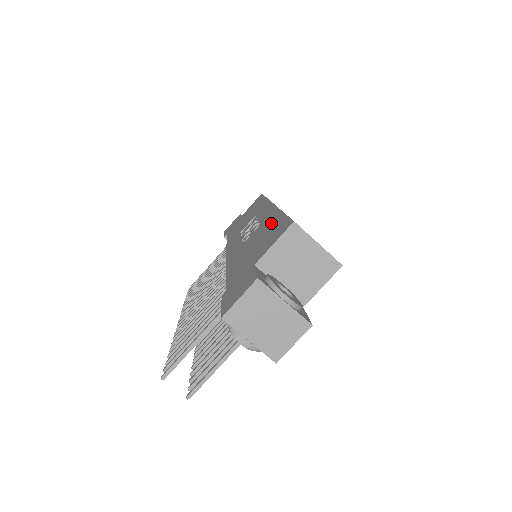
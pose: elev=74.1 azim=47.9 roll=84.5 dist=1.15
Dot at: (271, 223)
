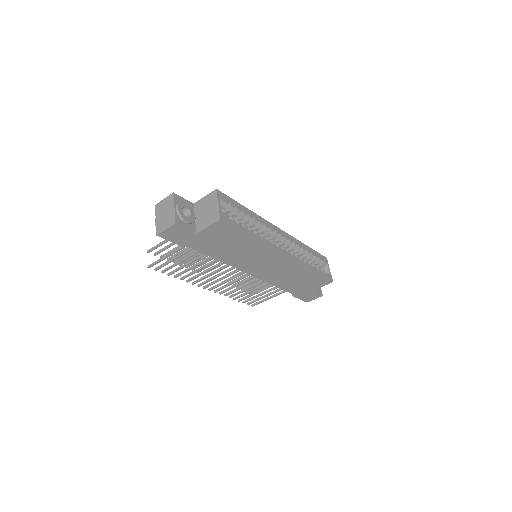
Dot at: occluded
